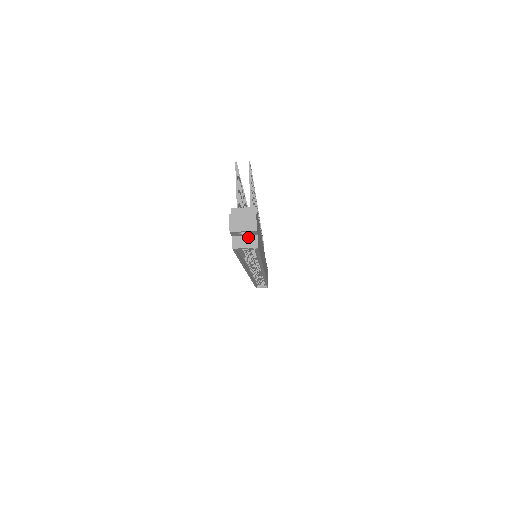
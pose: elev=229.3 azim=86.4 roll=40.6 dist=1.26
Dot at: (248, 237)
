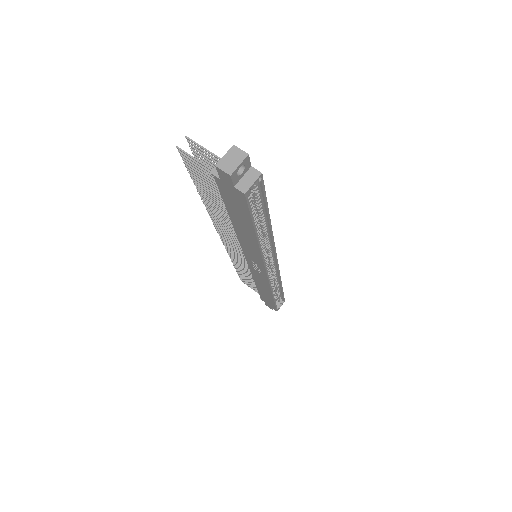
Dot at: (246, 175)
